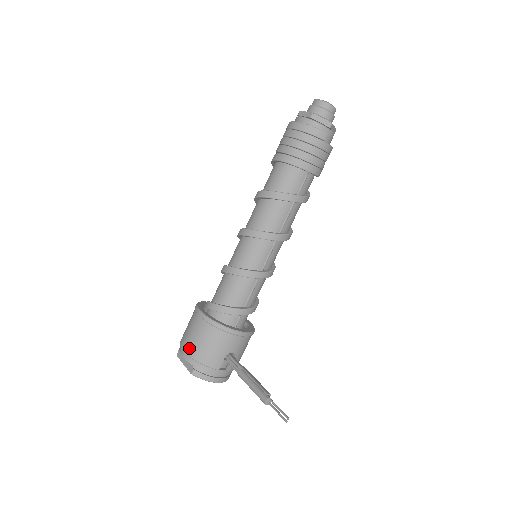
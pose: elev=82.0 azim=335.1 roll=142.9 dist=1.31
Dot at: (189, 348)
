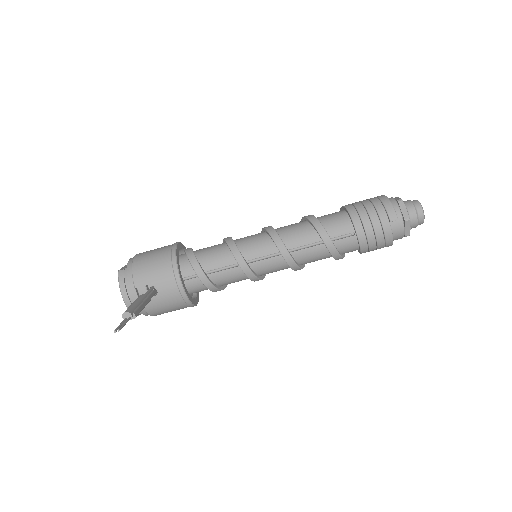
Dot at: (141, 255)
